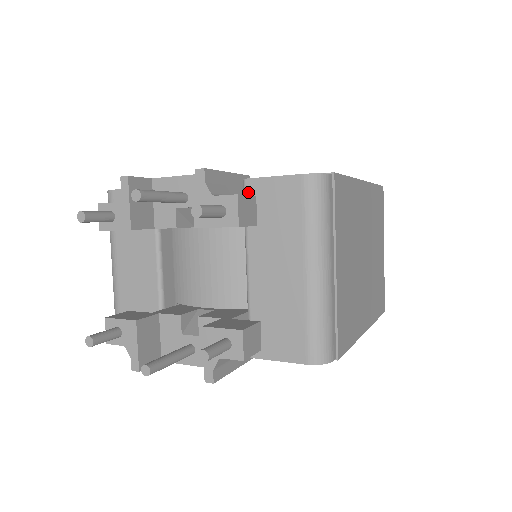
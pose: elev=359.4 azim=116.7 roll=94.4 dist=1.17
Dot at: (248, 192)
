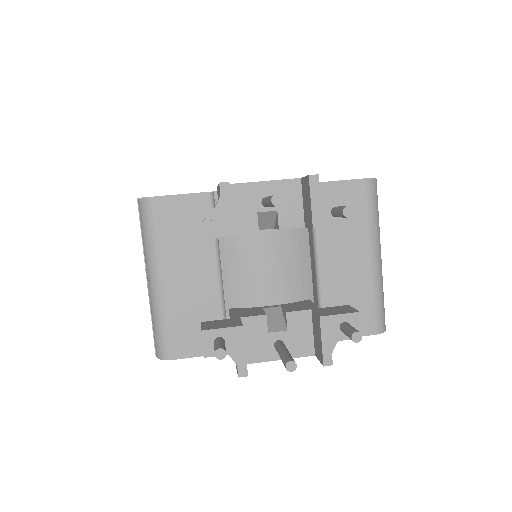
Dot at: occluded
